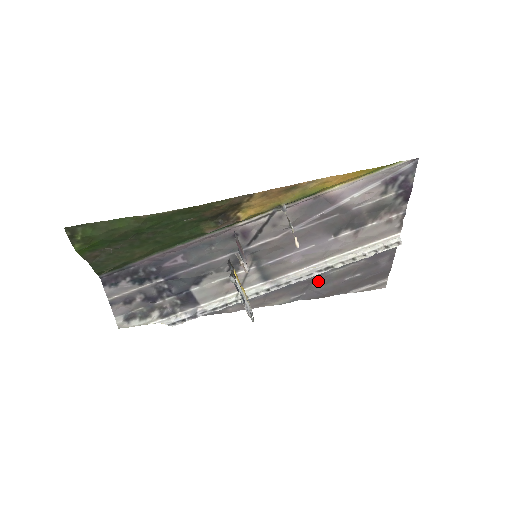
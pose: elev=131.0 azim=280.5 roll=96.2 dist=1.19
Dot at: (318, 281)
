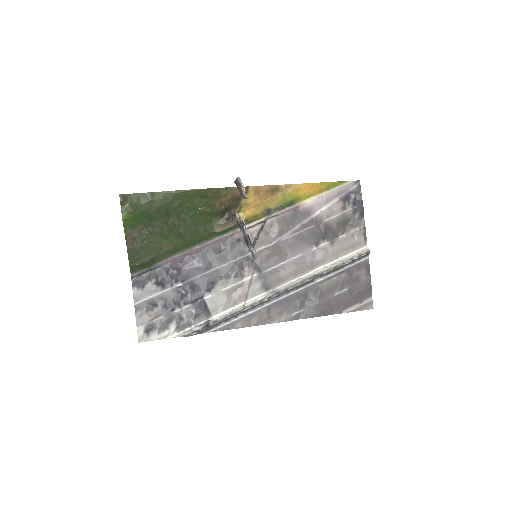
Dot at: (312, 295)
